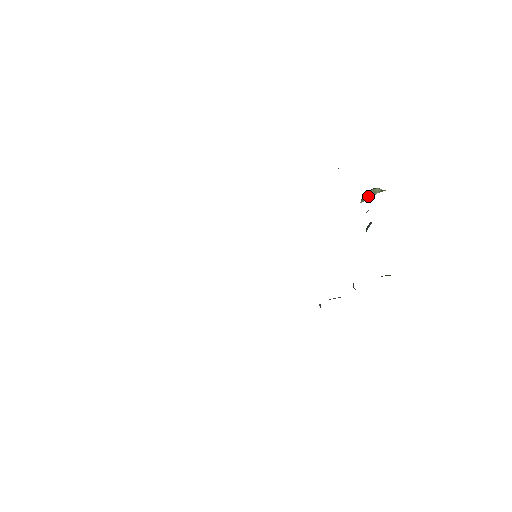
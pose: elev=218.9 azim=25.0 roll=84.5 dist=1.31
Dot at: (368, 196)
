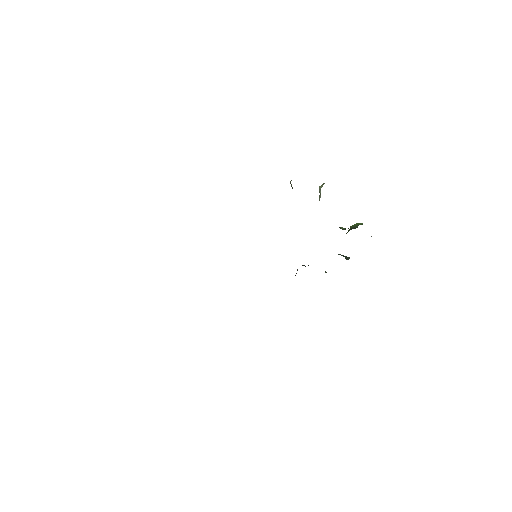
Dot at: (319, 192)
